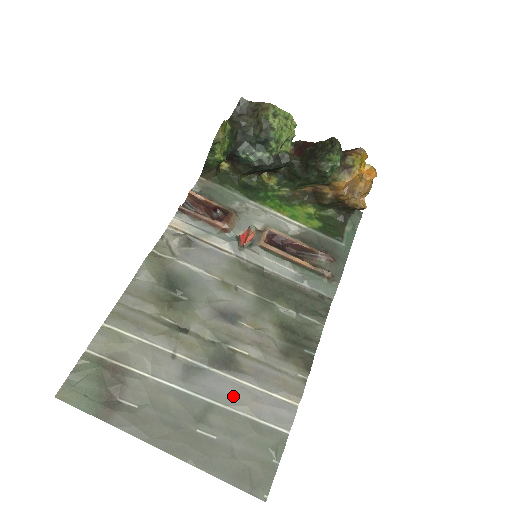
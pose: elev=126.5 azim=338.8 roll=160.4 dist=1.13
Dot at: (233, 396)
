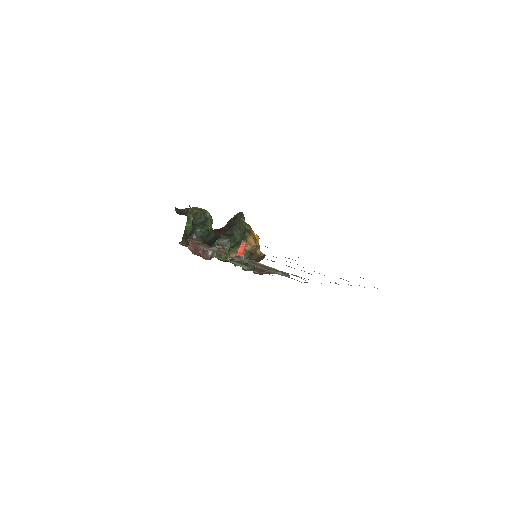
Dot at: occluded
